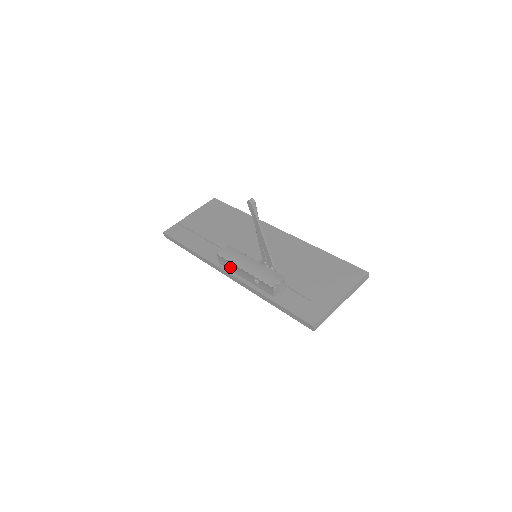
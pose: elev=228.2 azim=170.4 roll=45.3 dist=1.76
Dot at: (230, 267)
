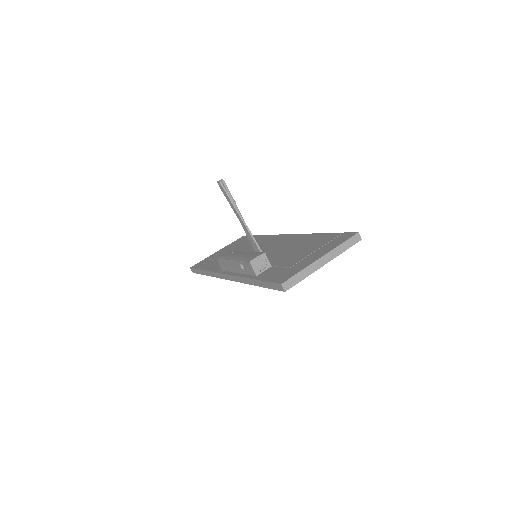
Dot at: (227, 267)
